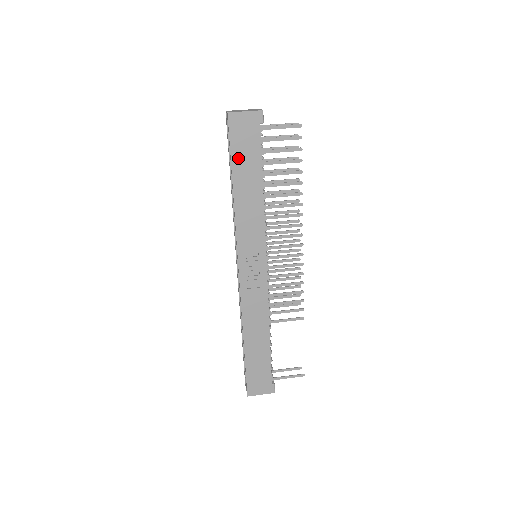
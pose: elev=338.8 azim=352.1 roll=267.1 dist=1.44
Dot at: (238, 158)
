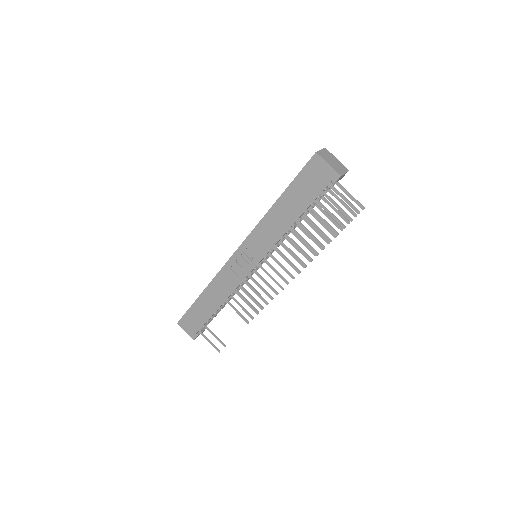
Dot at: (296, 188)
